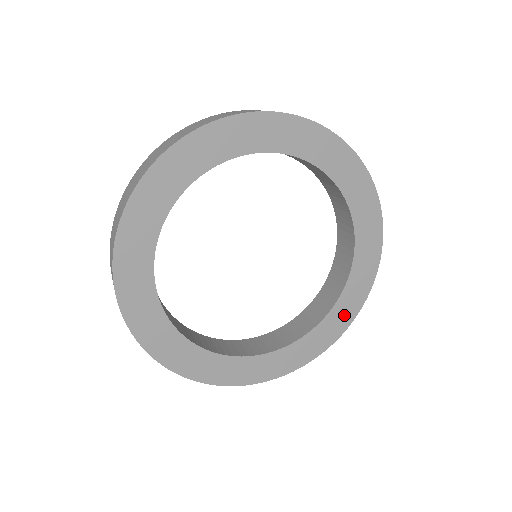
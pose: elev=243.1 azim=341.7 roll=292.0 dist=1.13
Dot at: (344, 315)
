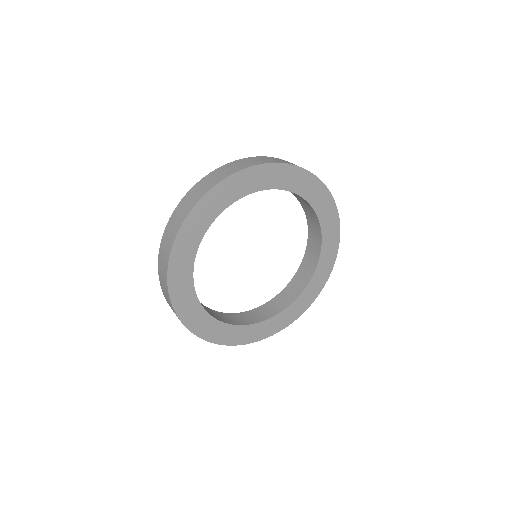
Dot at: (330, 253)
